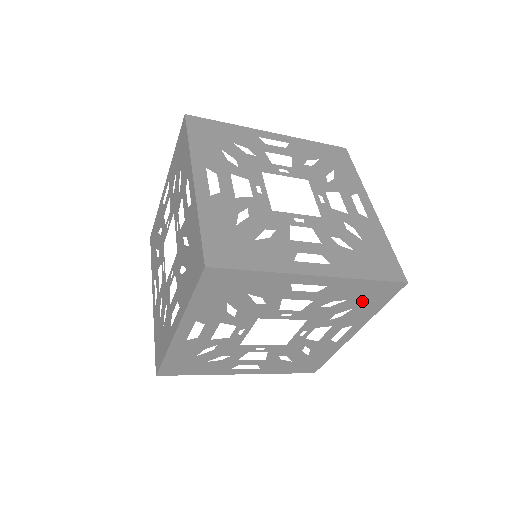
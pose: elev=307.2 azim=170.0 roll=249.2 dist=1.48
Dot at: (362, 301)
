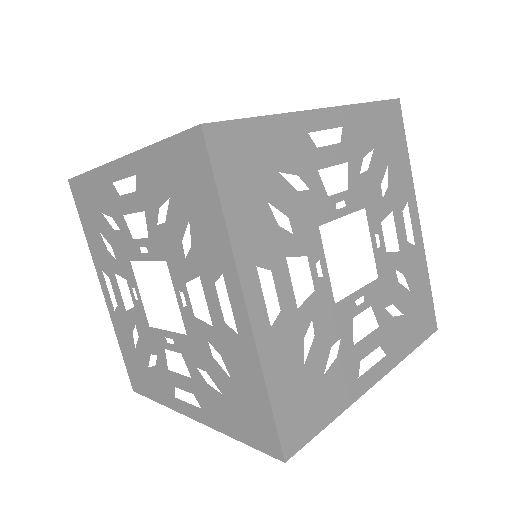
Dot at: occluded
